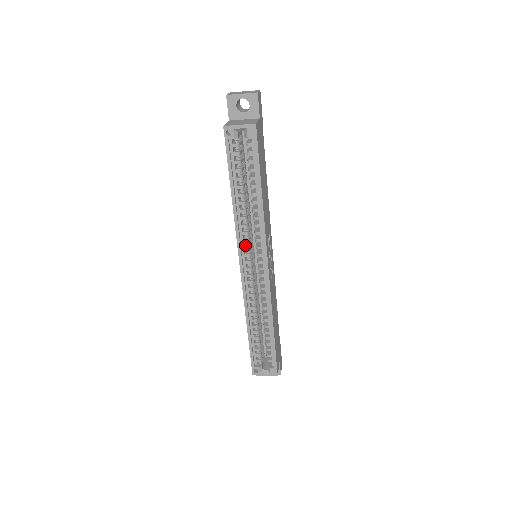
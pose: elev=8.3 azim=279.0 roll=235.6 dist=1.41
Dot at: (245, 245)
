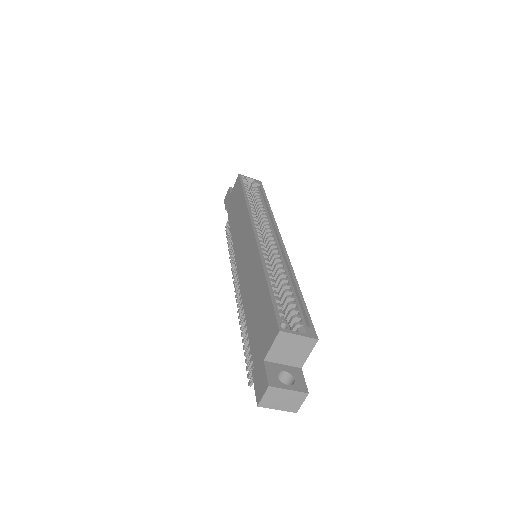
Dot at: occluded
